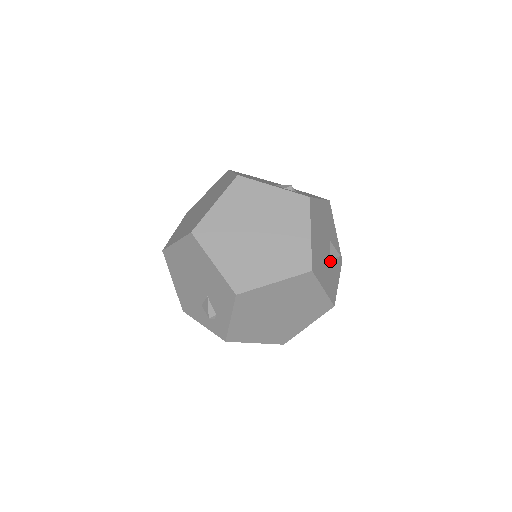
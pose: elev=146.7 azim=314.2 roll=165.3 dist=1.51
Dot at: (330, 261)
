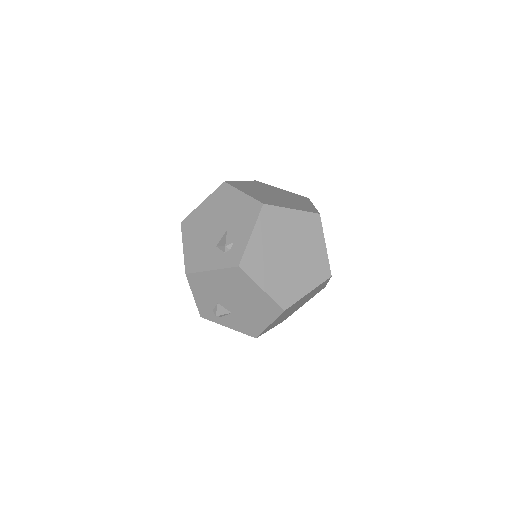
Dot at: occluded
